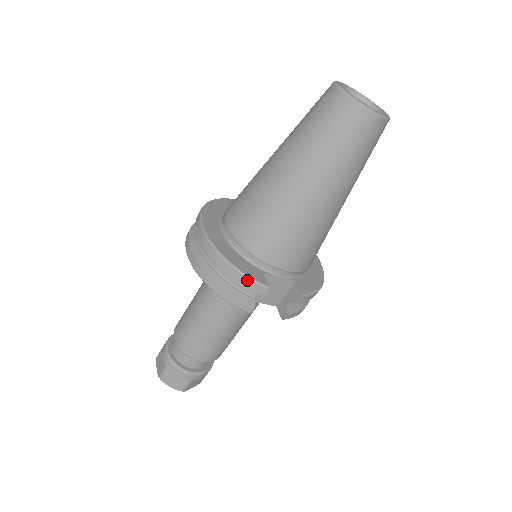
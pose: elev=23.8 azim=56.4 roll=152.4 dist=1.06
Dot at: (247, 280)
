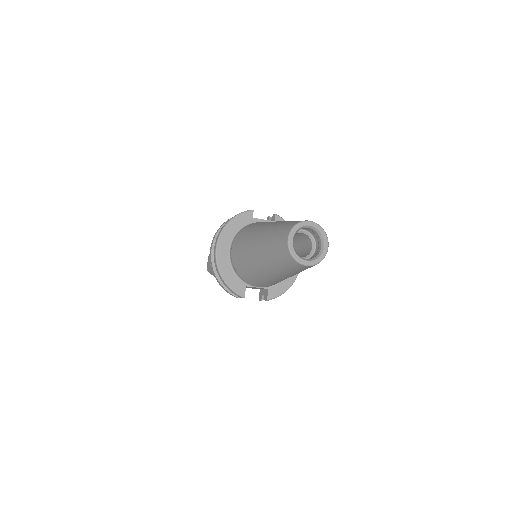
Dot at: (233, 292)
